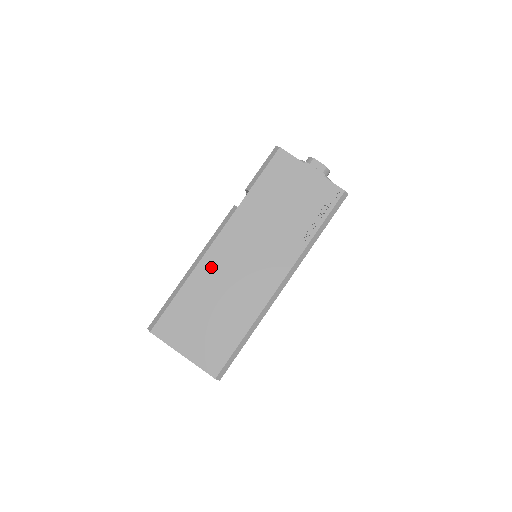
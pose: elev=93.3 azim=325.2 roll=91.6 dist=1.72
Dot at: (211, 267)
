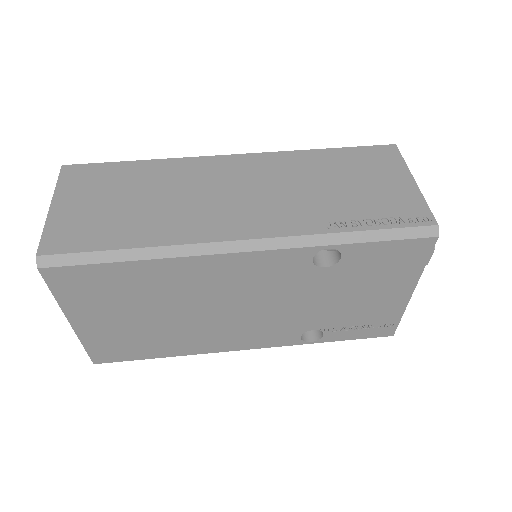
Dot at: (195, 169)
